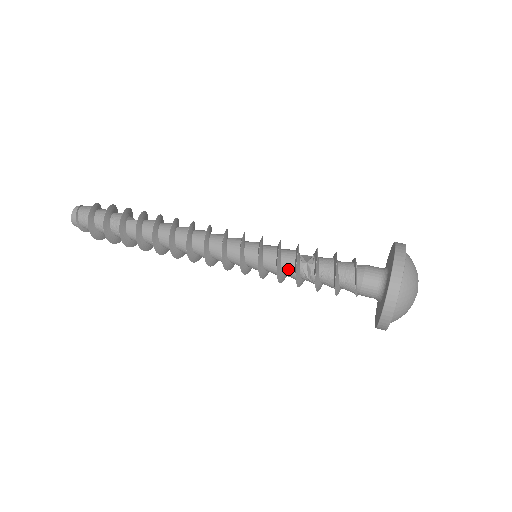
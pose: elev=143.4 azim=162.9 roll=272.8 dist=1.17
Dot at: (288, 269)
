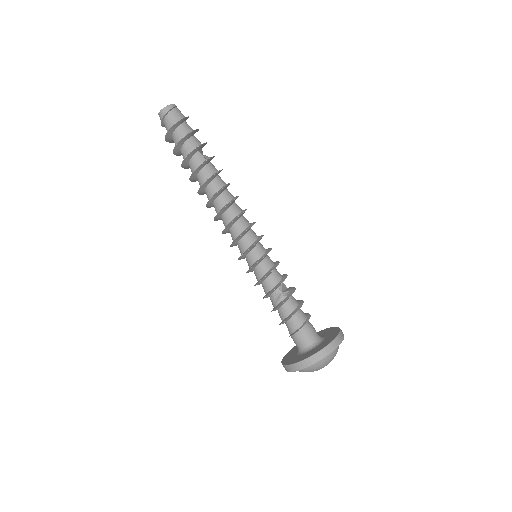
Dot at: (268, 285)
